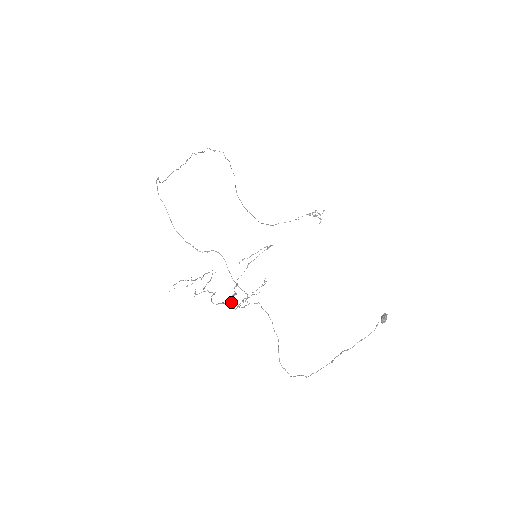
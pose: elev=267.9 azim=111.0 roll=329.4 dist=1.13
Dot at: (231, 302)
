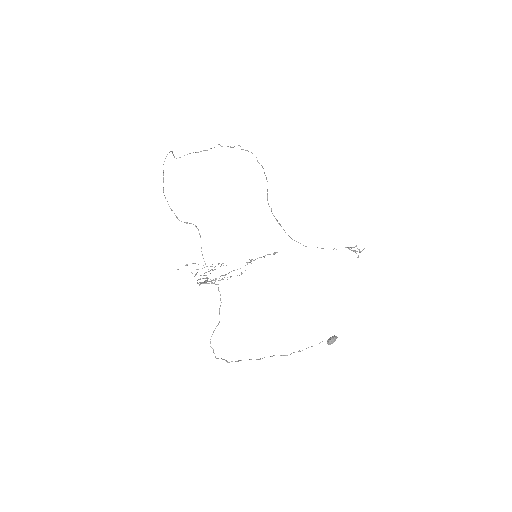
Dot at: (204, 281)
